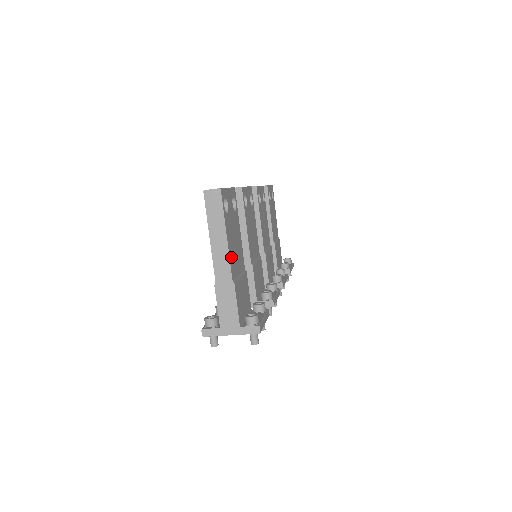
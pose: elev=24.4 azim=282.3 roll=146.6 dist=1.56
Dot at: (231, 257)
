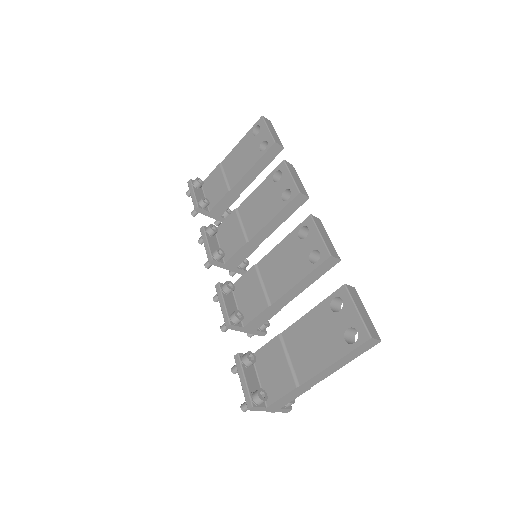
Dot at: occluded
